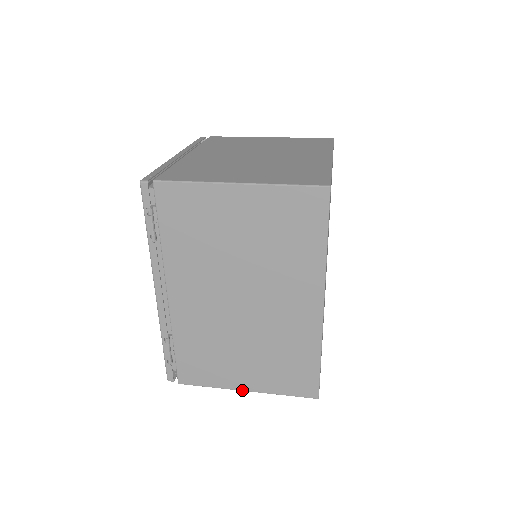
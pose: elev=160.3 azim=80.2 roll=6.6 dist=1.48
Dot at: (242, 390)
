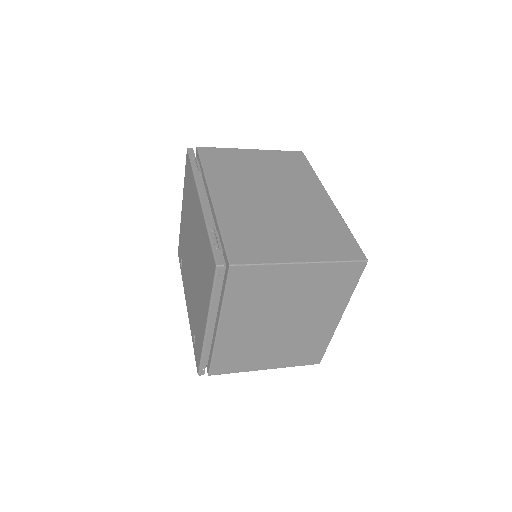
Dot at: (298, 262)
